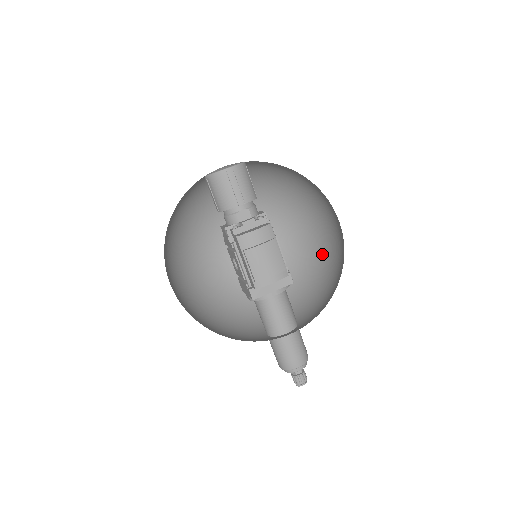
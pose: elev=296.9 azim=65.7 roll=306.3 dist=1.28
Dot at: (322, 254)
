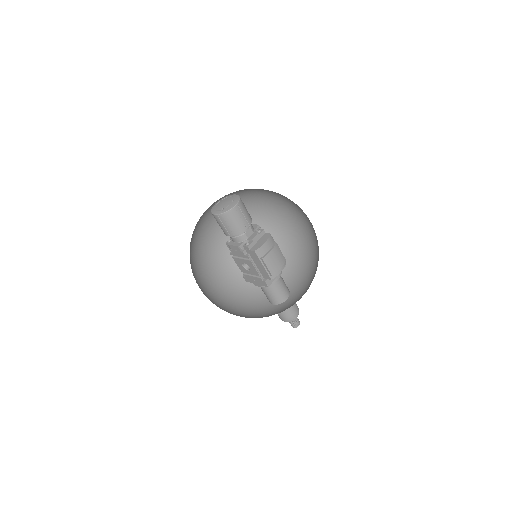
Dot at: (282, 236)
